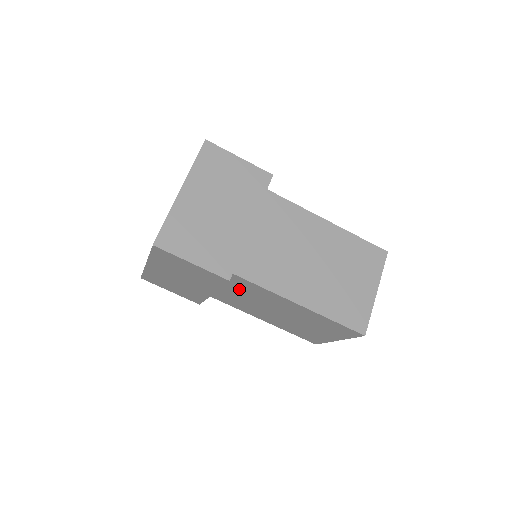
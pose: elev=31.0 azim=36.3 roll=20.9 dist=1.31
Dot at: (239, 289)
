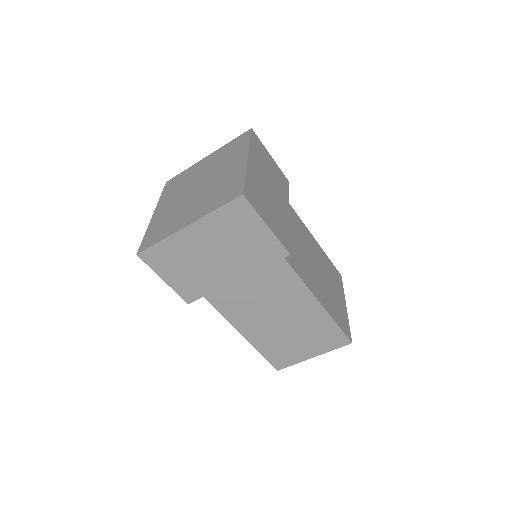
Dot at: occluded
